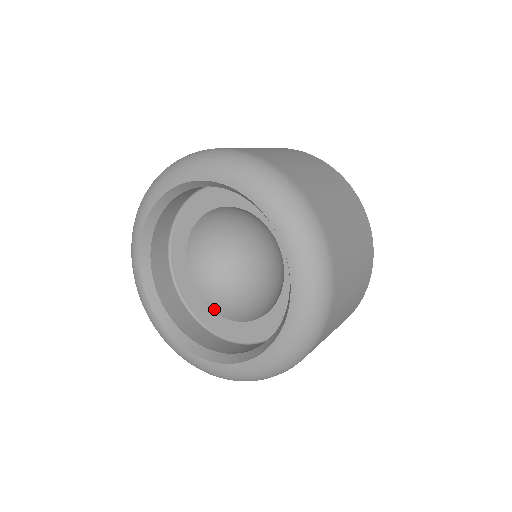
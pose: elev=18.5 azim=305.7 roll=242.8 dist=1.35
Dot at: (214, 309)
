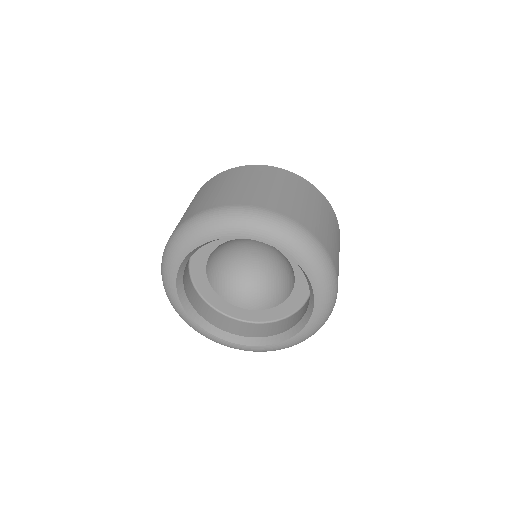
Dot at: (226, 299)
